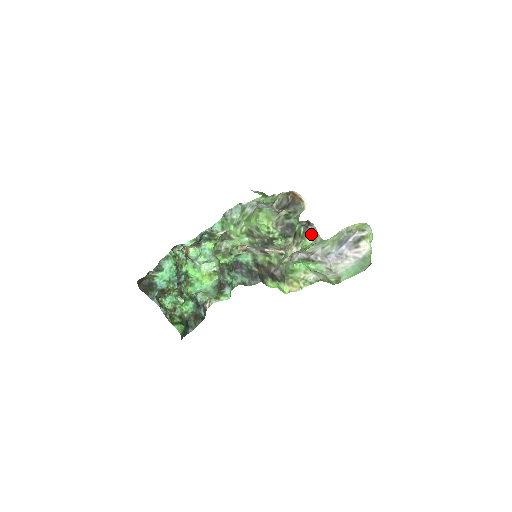
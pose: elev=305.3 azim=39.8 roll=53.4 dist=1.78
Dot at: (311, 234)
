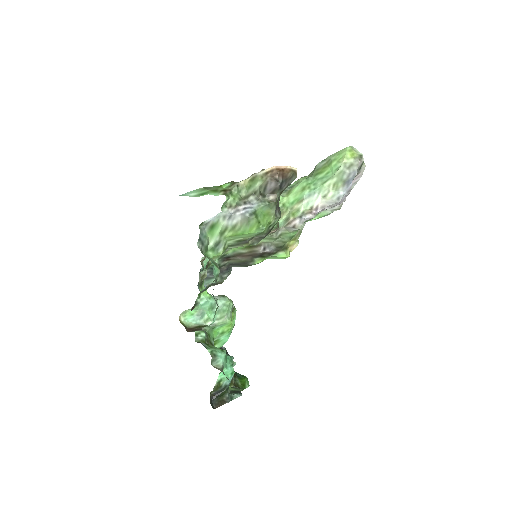
Dot at: occluded
